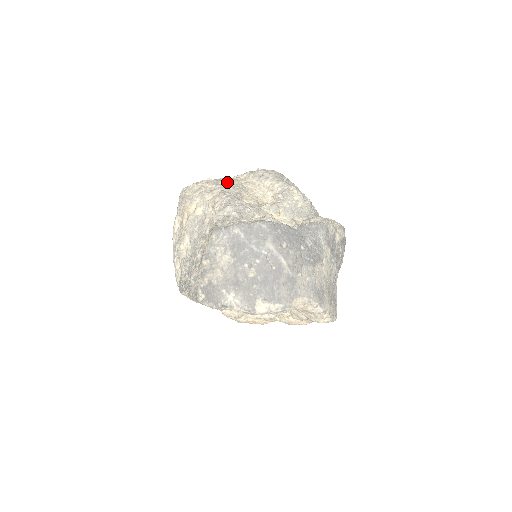
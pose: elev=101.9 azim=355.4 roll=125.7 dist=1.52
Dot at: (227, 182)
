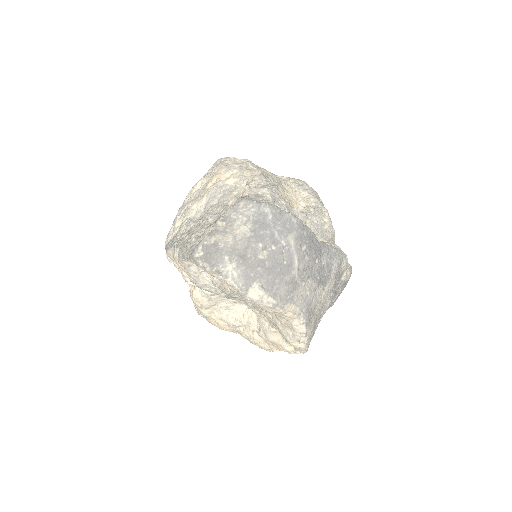
Dot at: (268, 173)
